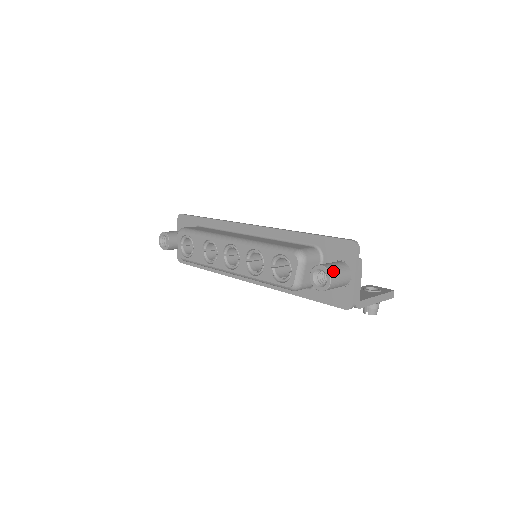
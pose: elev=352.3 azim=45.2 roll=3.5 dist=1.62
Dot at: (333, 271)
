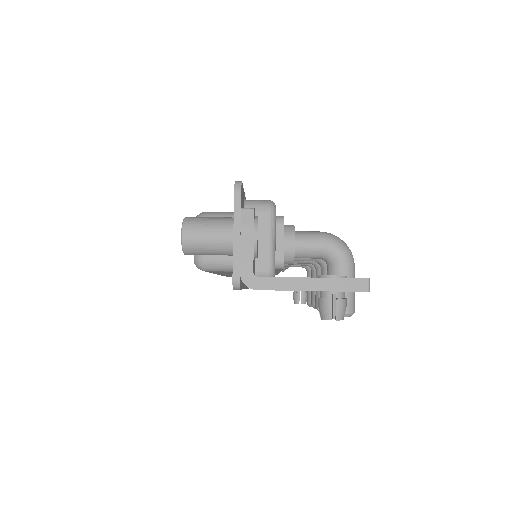
Dot at: (192, 222)
